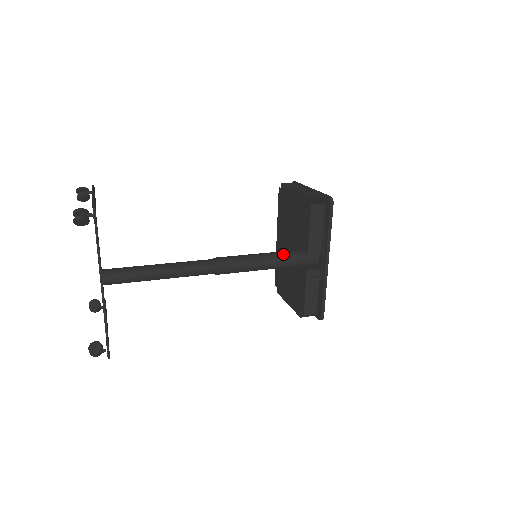
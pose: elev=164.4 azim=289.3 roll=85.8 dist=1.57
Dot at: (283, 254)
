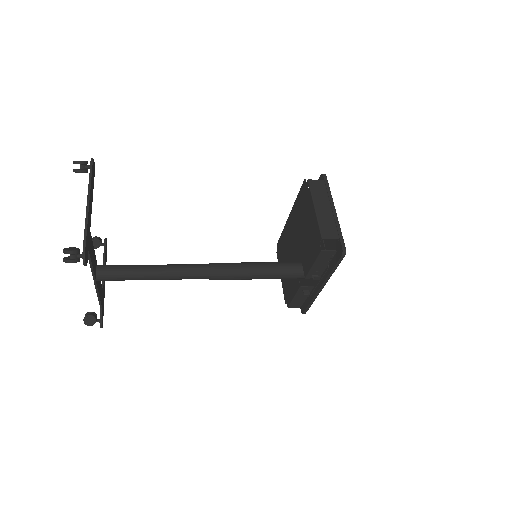
Dot at: (281, 270)
